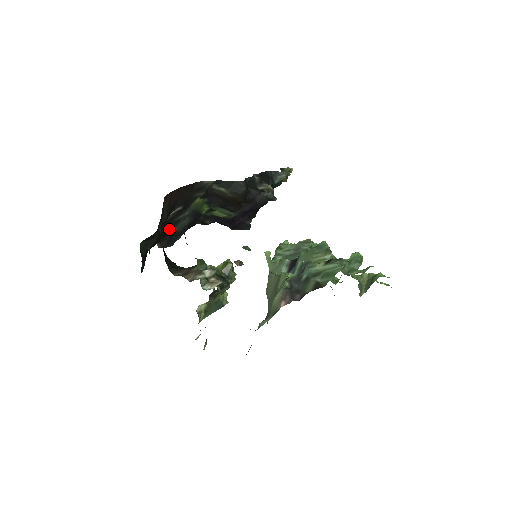
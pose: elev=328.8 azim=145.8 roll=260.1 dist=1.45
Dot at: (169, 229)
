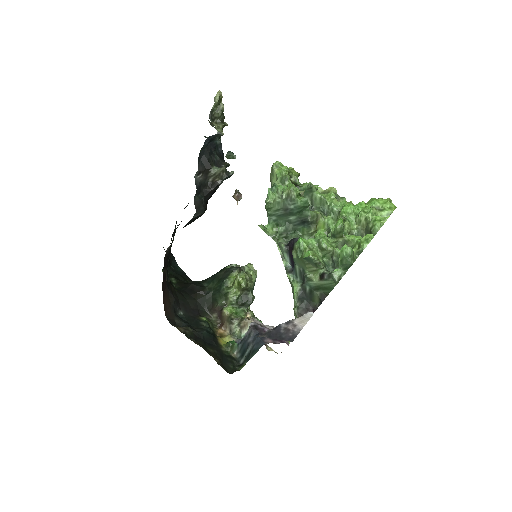
Dot at: occluded
